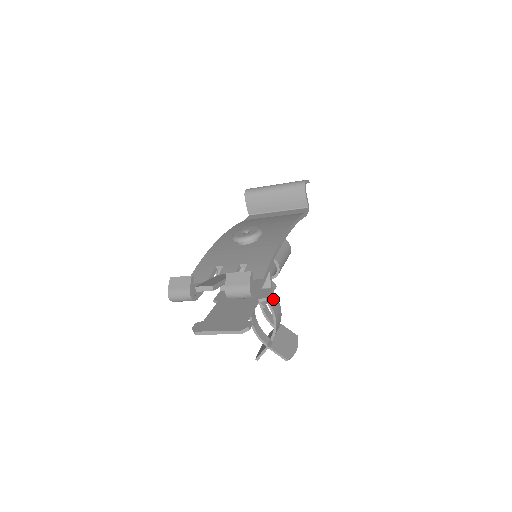
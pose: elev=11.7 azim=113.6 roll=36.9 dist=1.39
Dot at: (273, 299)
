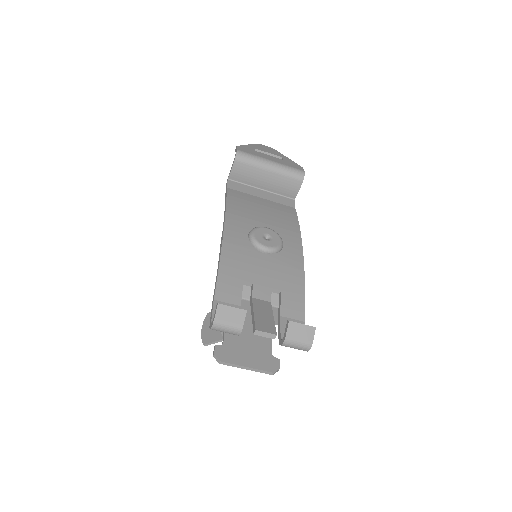
Dot at: occluded
